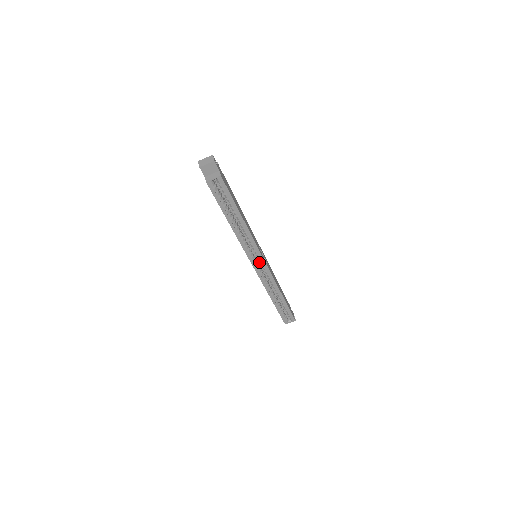
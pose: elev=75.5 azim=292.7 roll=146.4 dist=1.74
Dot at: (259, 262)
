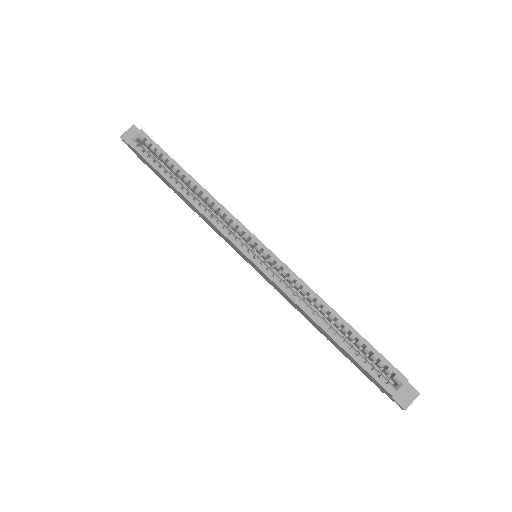
Dot at: occluded
